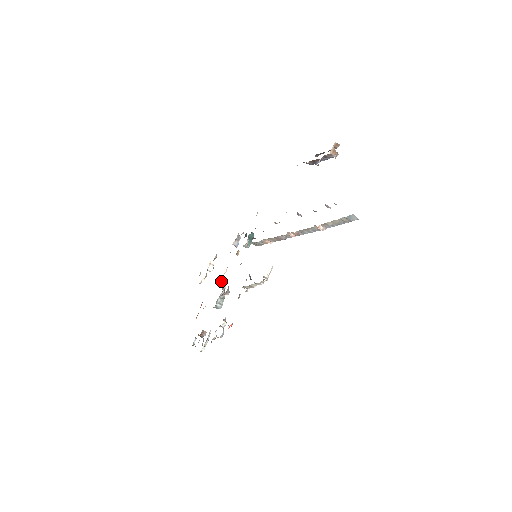
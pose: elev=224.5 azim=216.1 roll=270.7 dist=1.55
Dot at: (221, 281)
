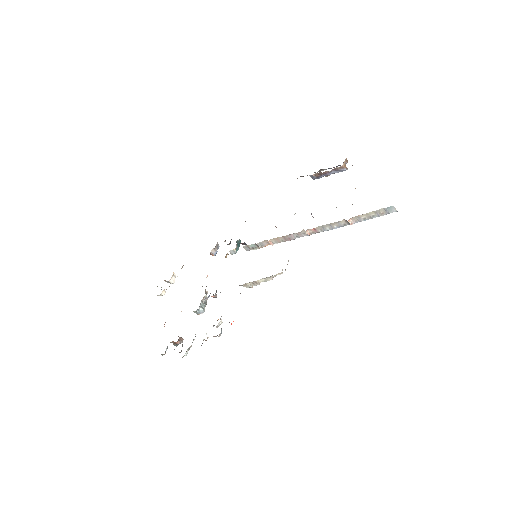
Dot at: occluded
